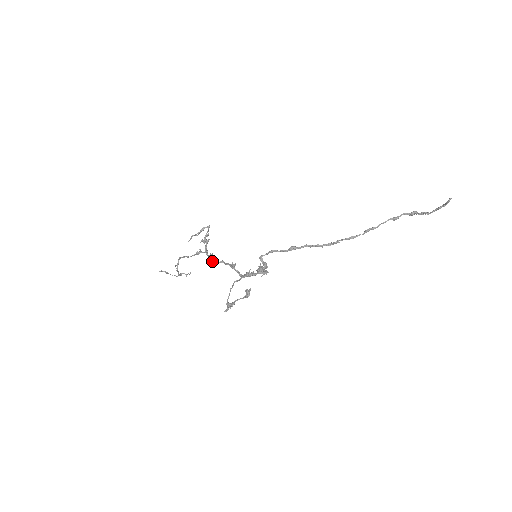
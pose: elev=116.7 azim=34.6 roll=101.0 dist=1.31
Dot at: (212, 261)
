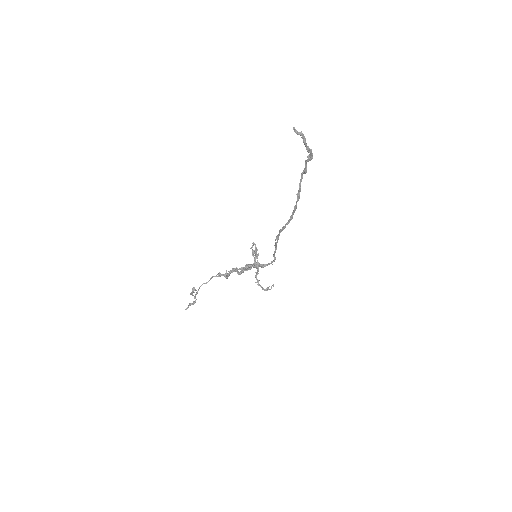
Dot at: (241, 271)
